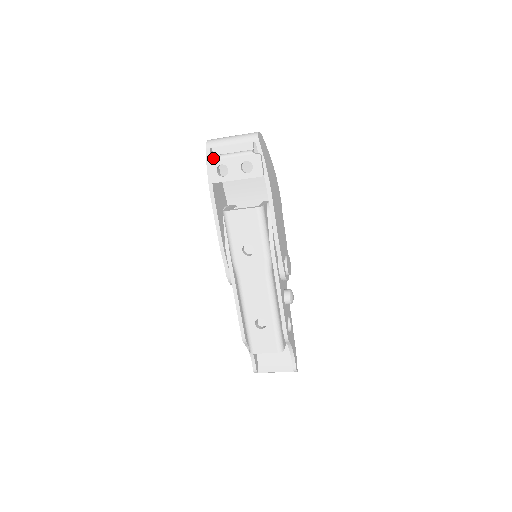
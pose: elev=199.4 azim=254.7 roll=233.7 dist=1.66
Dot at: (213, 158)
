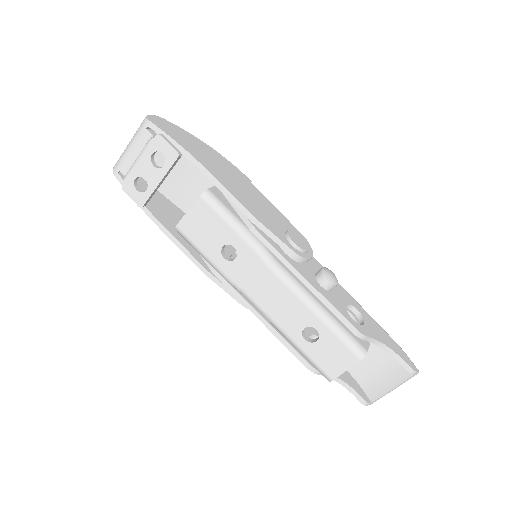
Dot at: (124, 179)
